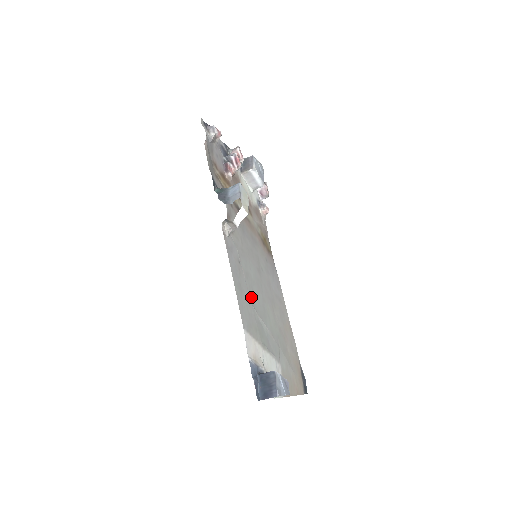
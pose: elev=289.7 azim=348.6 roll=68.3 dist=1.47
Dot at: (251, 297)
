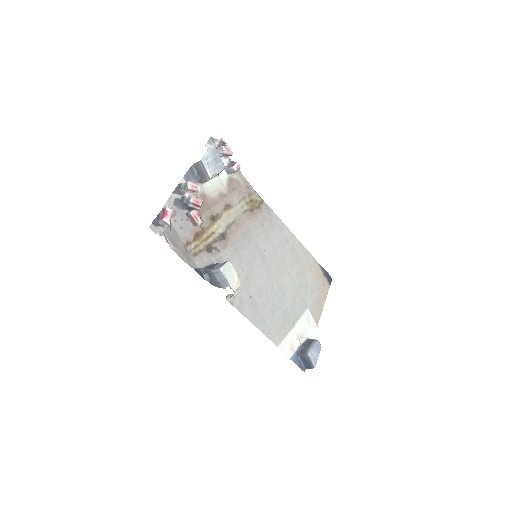
Dot at: (270, 305)
